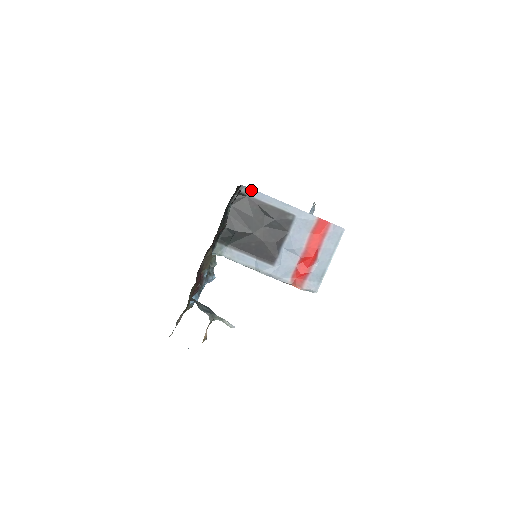
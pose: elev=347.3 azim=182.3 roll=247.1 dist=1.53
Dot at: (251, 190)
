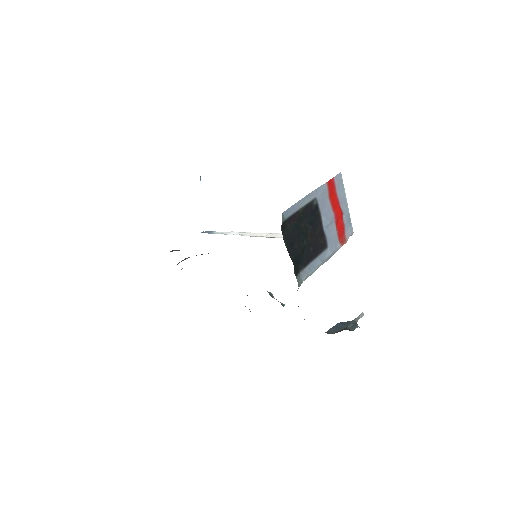
Dot at: (285, 213)
